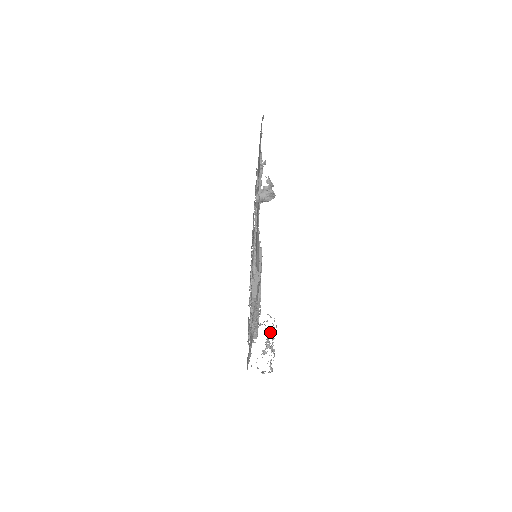
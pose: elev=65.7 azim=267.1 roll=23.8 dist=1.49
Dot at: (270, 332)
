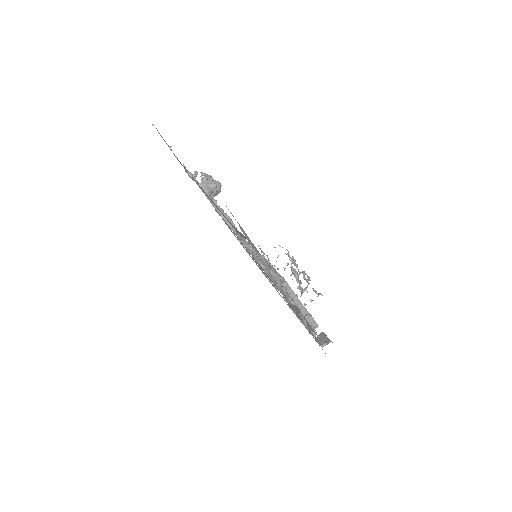
Dot at: occluded
